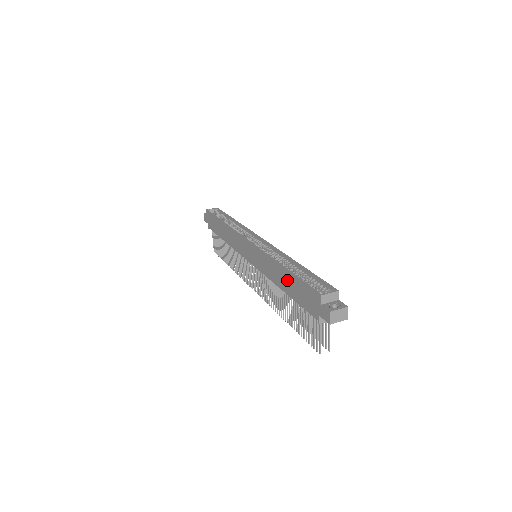
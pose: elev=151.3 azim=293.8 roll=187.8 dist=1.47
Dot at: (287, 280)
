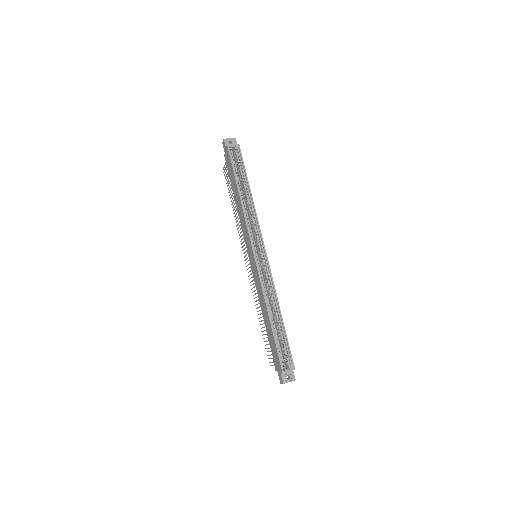
Dot at: (269, 326)
